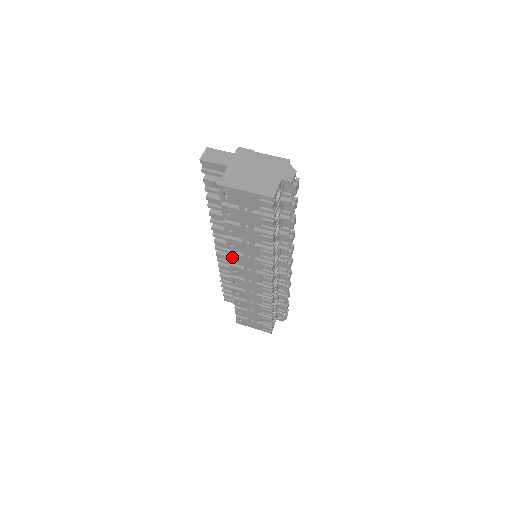
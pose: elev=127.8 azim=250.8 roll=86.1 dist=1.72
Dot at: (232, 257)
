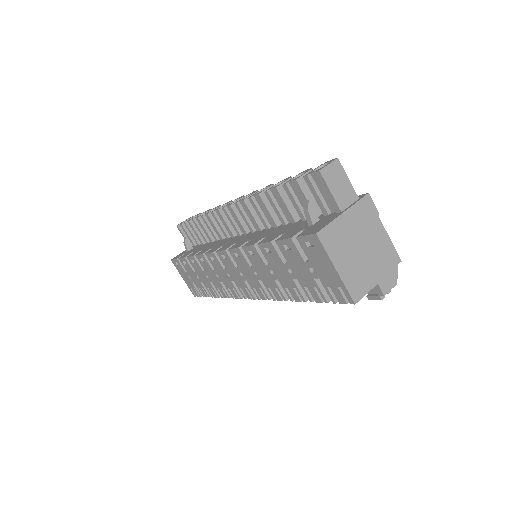
Dot at: occluded
